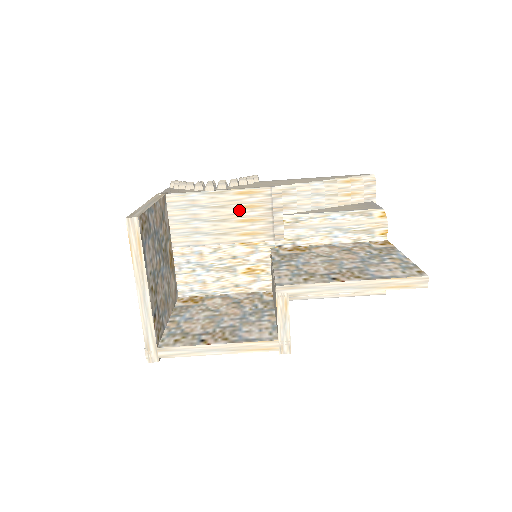
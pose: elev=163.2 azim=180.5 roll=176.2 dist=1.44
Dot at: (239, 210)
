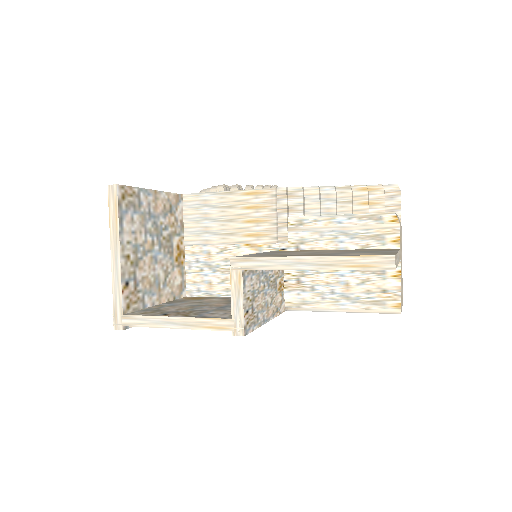
Dot at: (245, 210)
